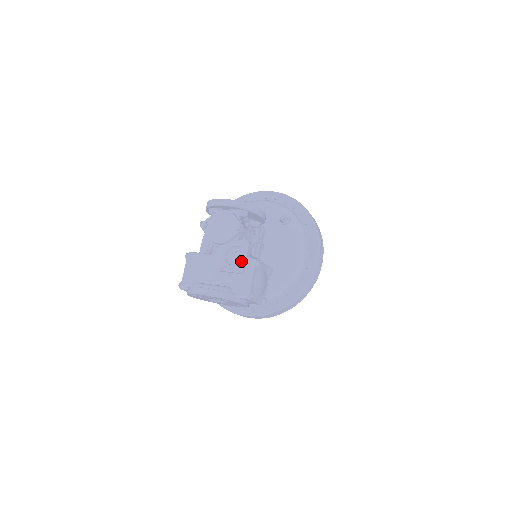
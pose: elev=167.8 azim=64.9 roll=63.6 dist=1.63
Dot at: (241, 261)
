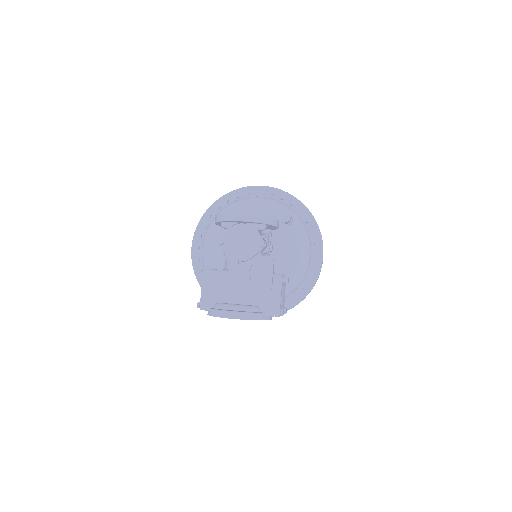
Dot at: (267, 278)
